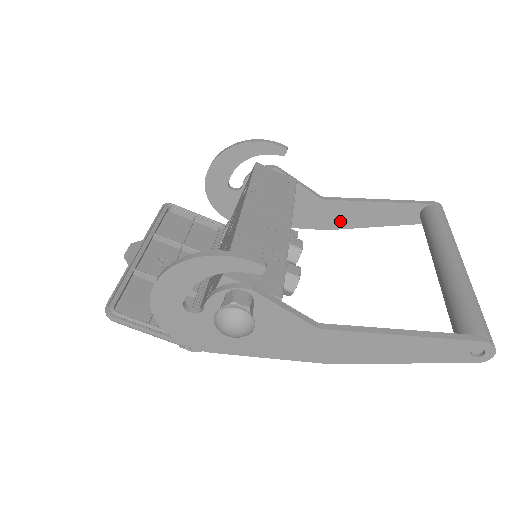
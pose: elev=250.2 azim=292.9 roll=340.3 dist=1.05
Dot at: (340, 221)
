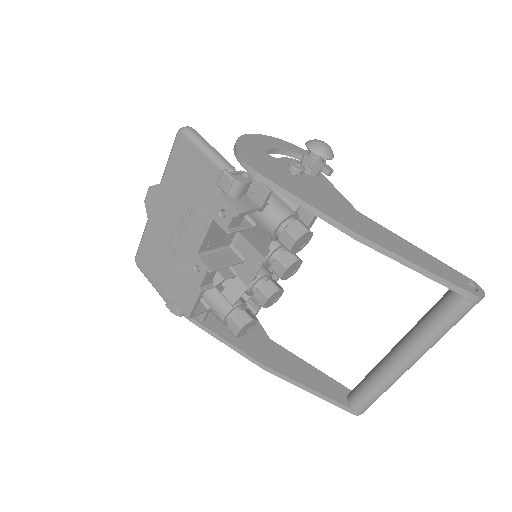
Dot at: (279, 365)
